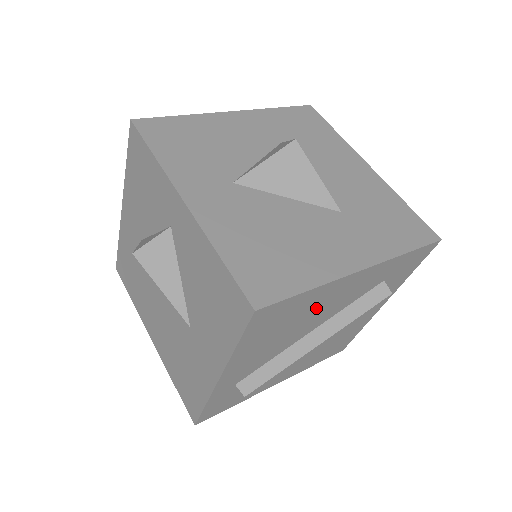
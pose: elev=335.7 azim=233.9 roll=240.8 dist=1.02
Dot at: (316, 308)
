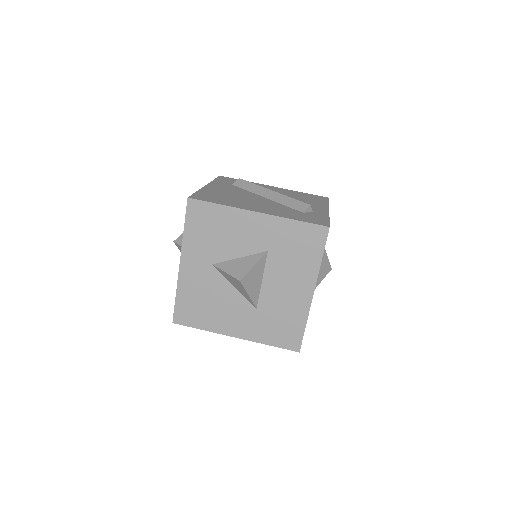
Dot at: occluded
